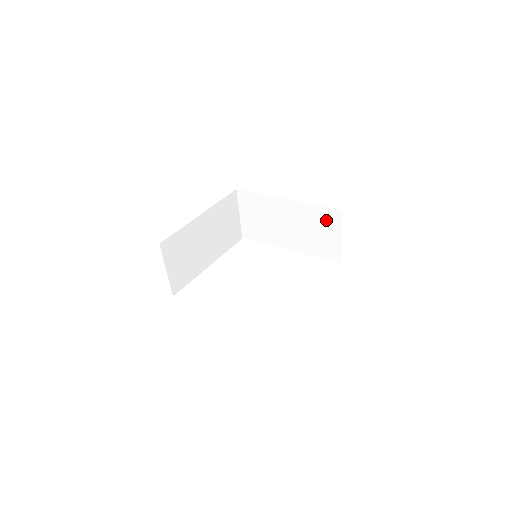
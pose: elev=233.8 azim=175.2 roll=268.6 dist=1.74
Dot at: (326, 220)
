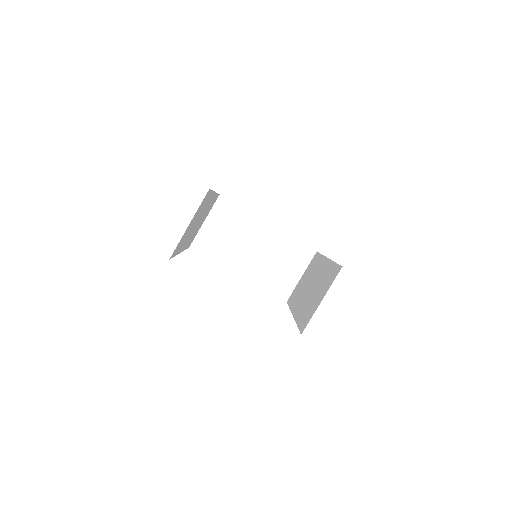
Dot at: (296, 256)
